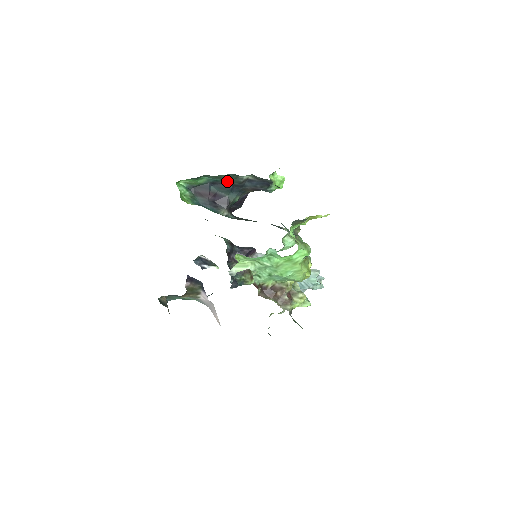
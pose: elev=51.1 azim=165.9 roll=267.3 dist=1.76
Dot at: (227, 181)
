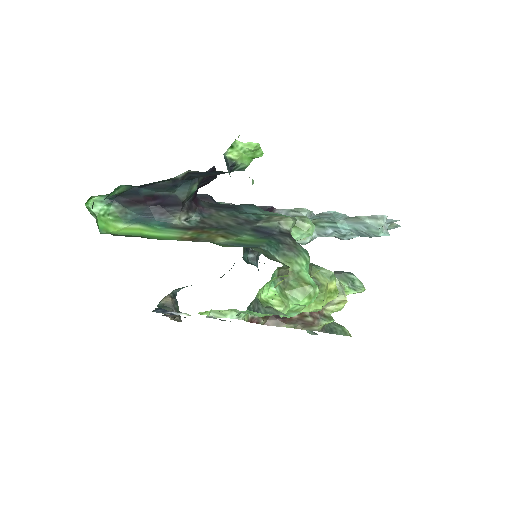
Dot at: (158, 181)
